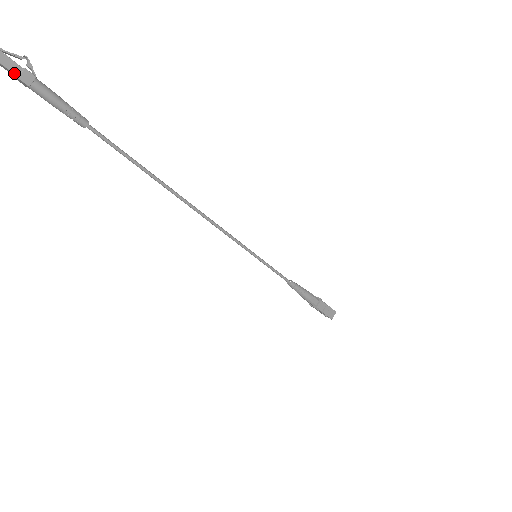
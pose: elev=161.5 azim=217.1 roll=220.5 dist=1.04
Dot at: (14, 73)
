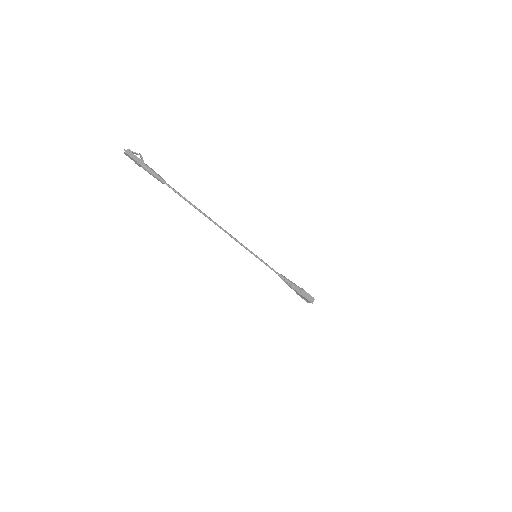
Dot at: (136, 160)
